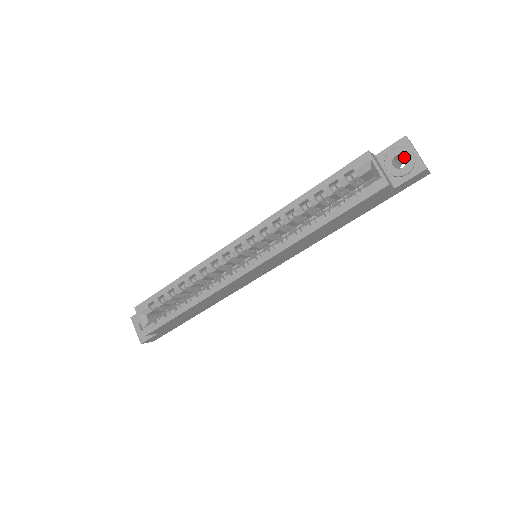
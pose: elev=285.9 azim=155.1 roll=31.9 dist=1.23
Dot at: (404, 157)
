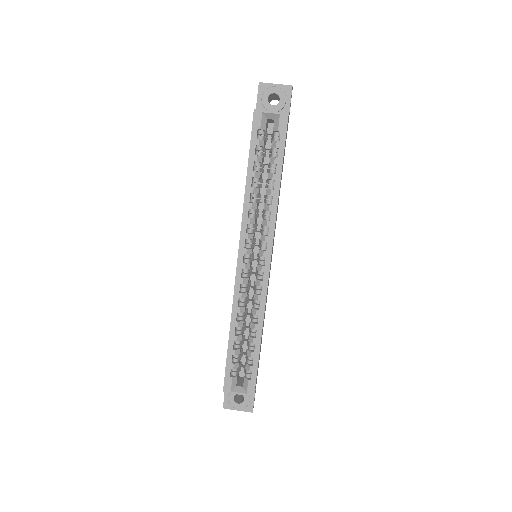
Dot at: (271, 95)
